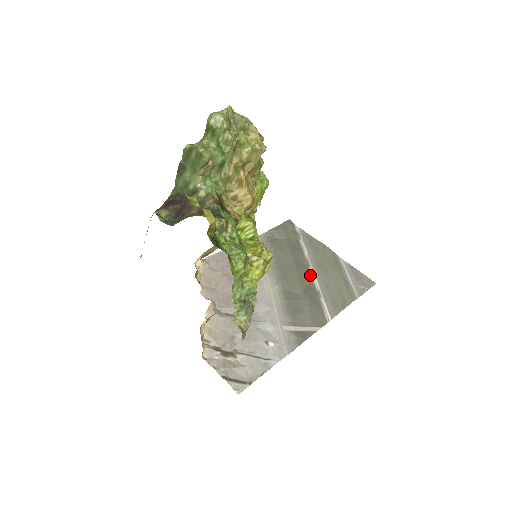
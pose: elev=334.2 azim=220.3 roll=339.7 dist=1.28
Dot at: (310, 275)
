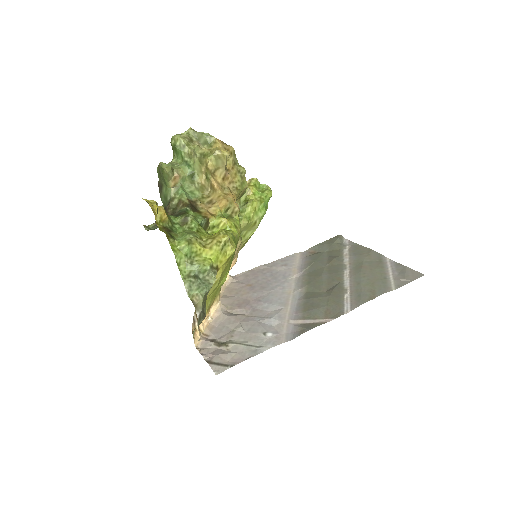
Dot at: (342, 276)
